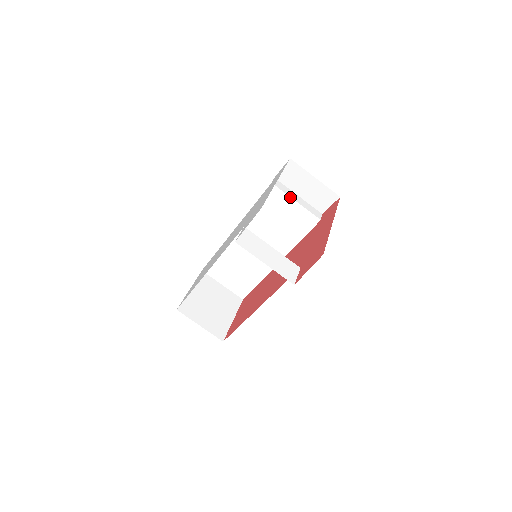
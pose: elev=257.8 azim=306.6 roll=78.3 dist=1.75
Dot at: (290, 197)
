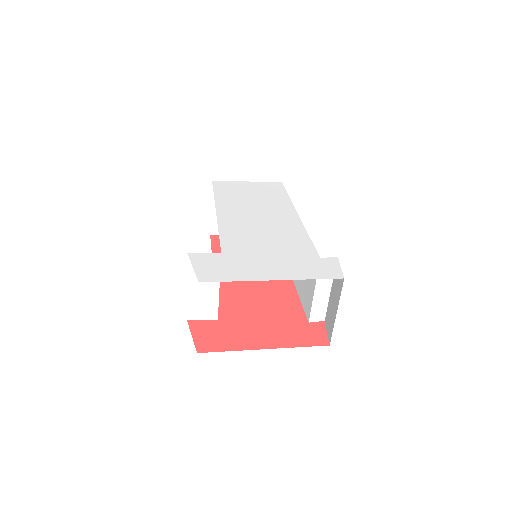
Dot at: (316, 283)
